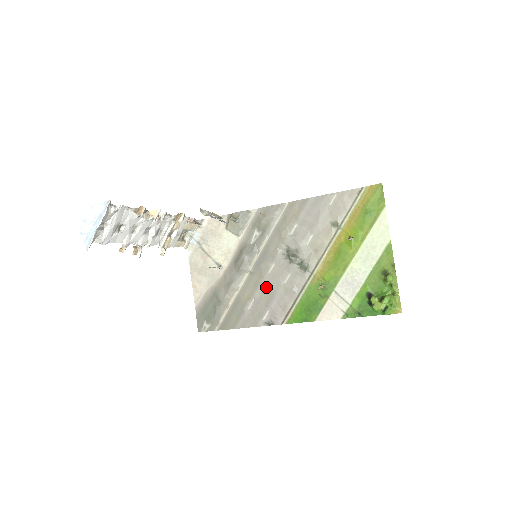
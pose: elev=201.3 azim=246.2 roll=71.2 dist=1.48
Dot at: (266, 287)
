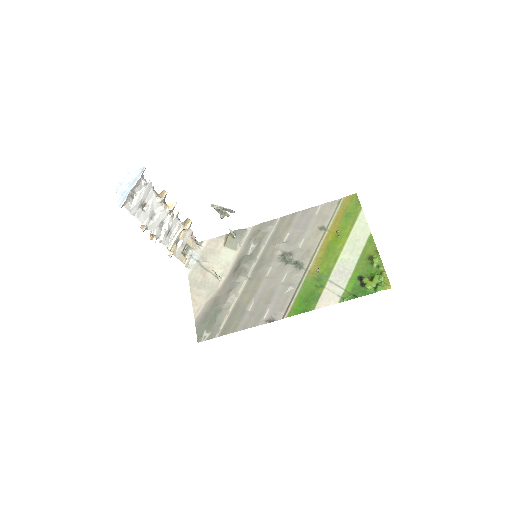
Dot at: (265, 288)
